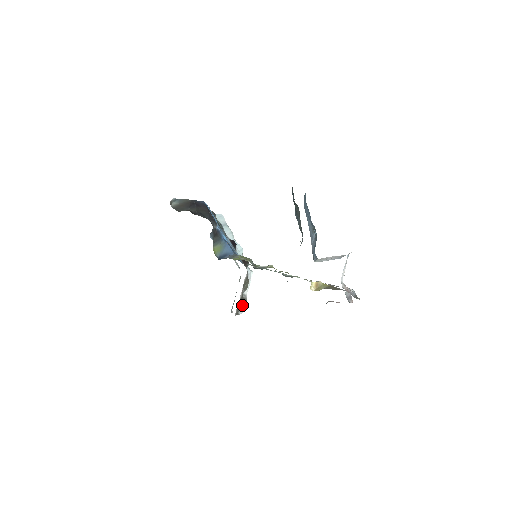
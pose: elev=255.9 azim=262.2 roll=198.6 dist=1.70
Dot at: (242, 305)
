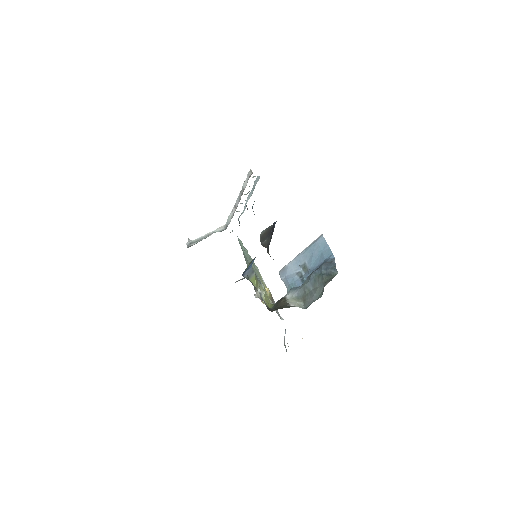
Dot at: occluded
